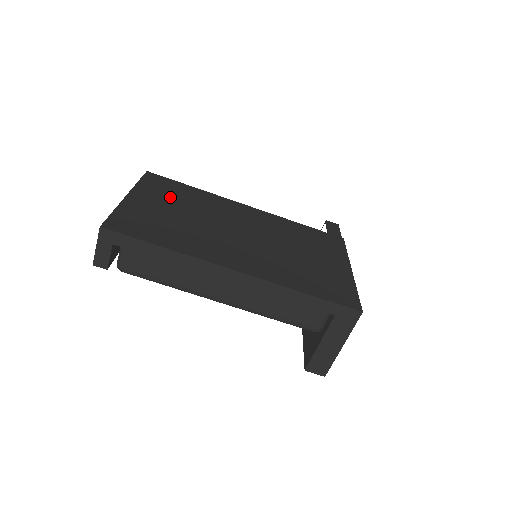
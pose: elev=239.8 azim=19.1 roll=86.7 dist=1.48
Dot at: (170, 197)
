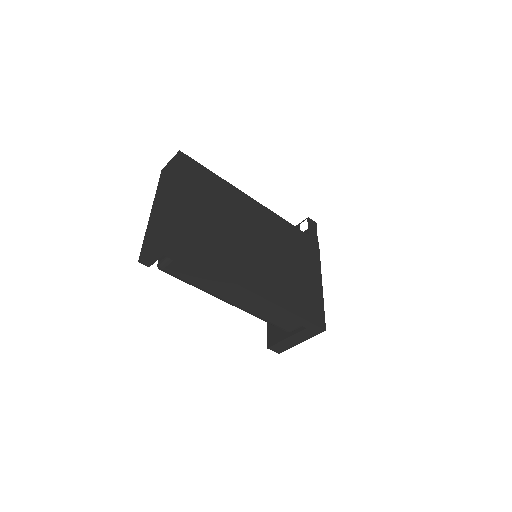
Dot at: (201, 193)
